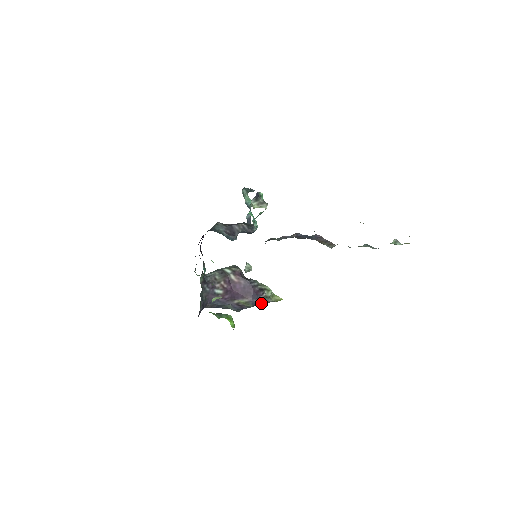
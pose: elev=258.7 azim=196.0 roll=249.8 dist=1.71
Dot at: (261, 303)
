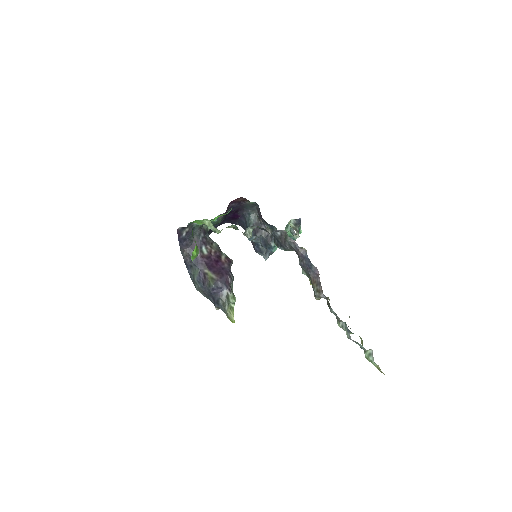
Dot at: (219, 297)
